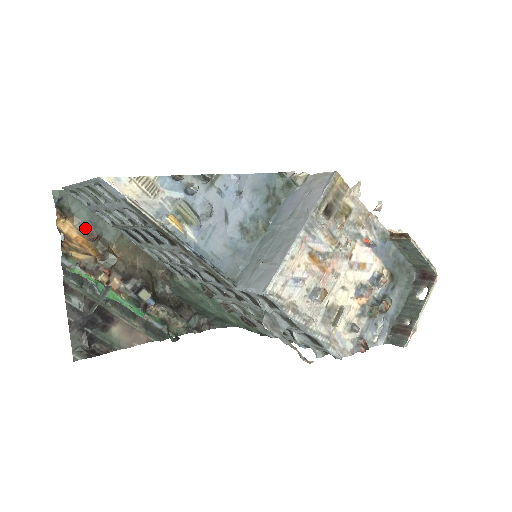
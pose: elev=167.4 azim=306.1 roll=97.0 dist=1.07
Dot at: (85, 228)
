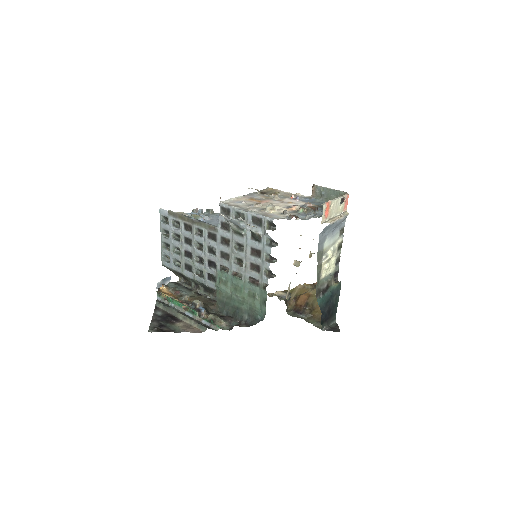
Dot at: (173, 290)
